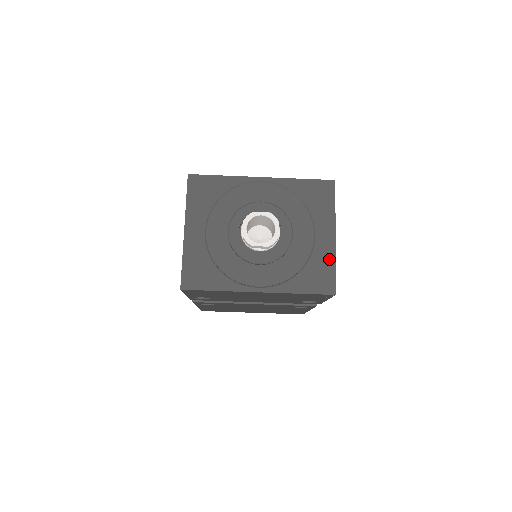
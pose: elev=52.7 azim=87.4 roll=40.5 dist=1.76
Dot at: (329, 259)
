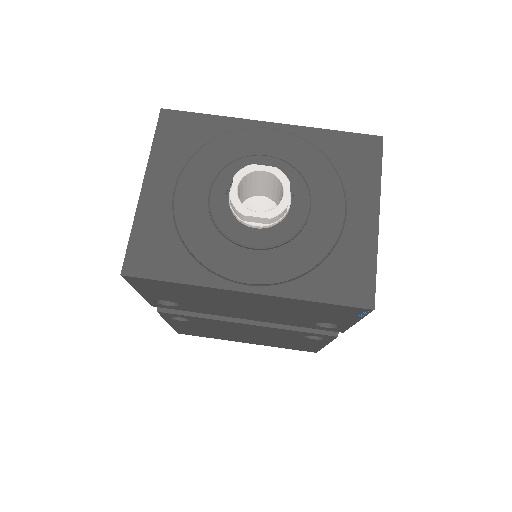
Dot at: (366, 252)
